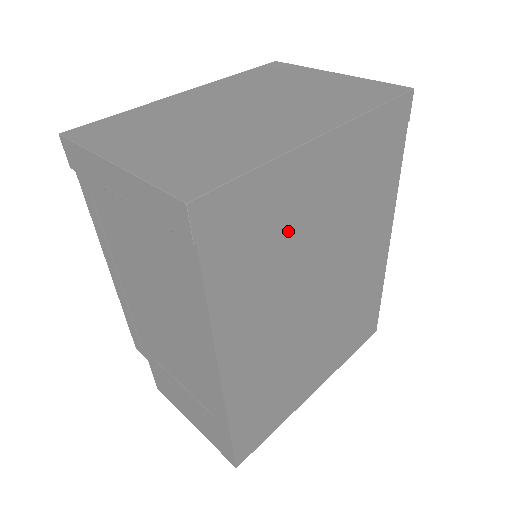
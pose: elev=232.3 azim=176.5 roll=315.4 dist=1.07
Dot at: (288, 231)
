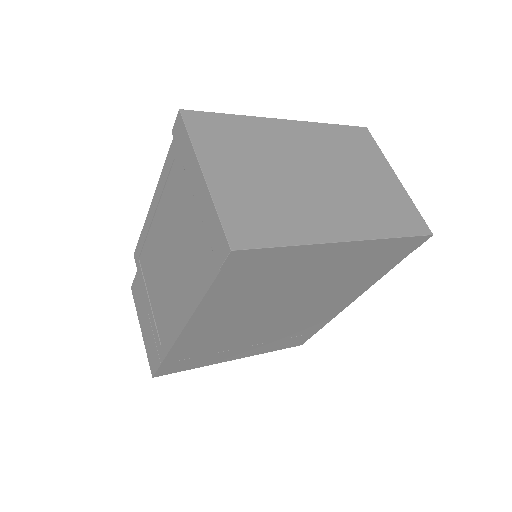
Dot at: (284, 279)
